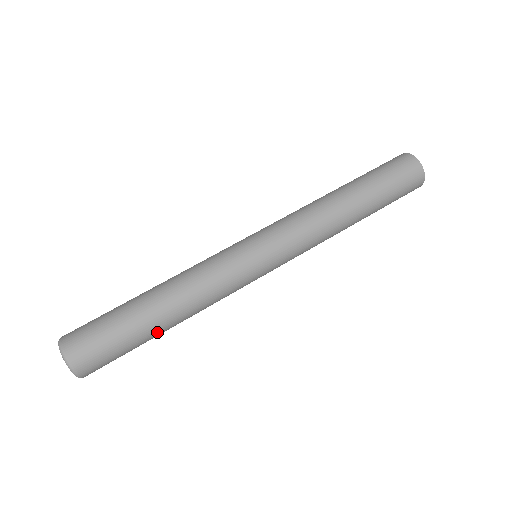
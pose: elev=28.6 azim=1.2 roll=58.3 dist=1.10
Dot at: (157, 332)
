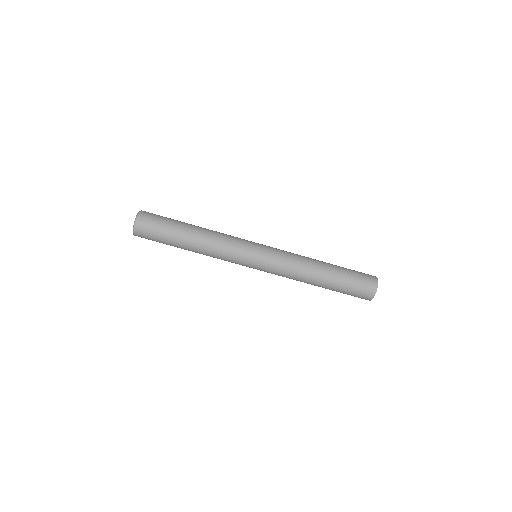
Dot at: (181, 248)
